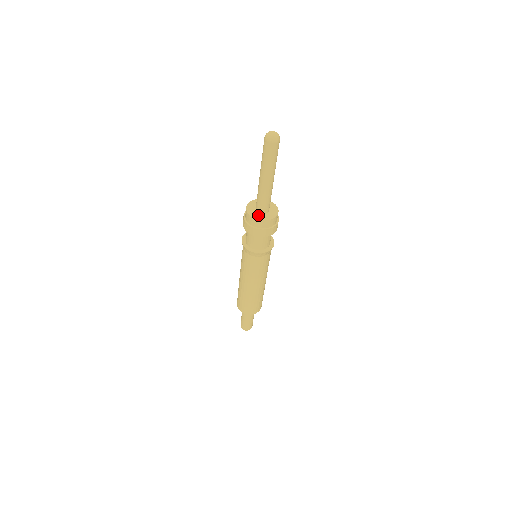
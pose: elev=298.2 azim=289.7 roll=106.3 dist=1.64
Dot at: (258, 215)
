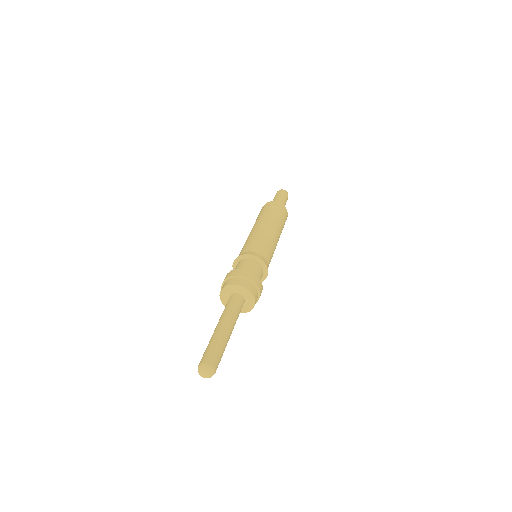
Dot at: occluded
